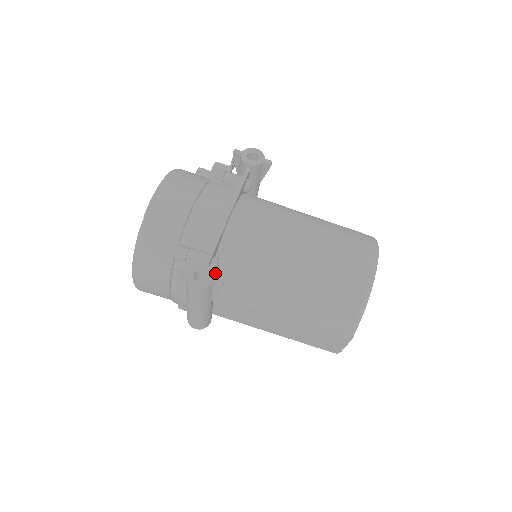
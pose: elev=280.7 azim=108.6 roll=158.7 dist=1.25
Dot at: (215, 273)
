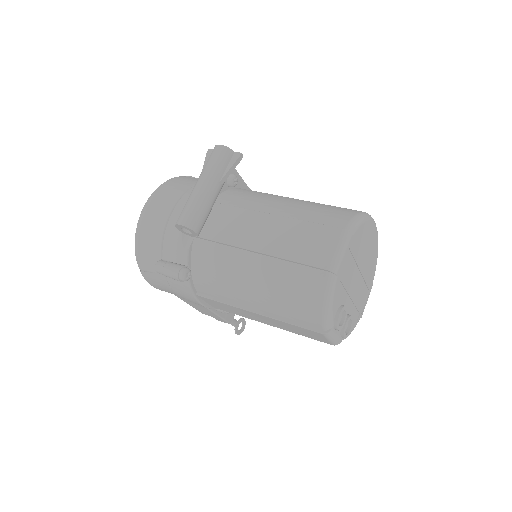
Dot at: (228, 192)
